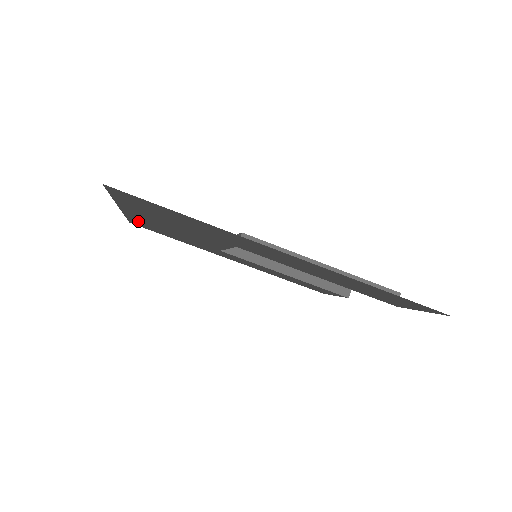
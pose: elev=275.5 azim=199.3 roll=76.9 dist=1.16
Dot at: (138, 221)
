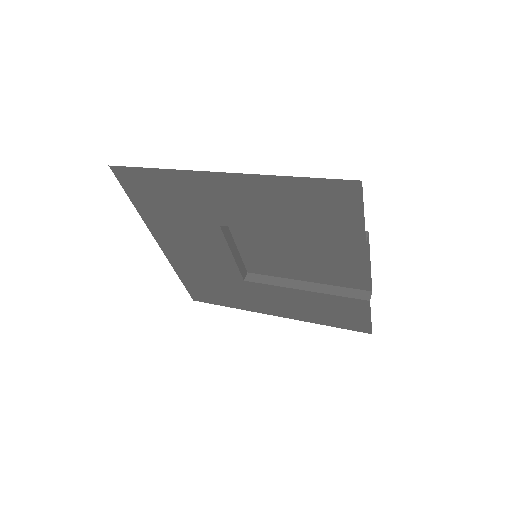
Dot at: (185, 275)
